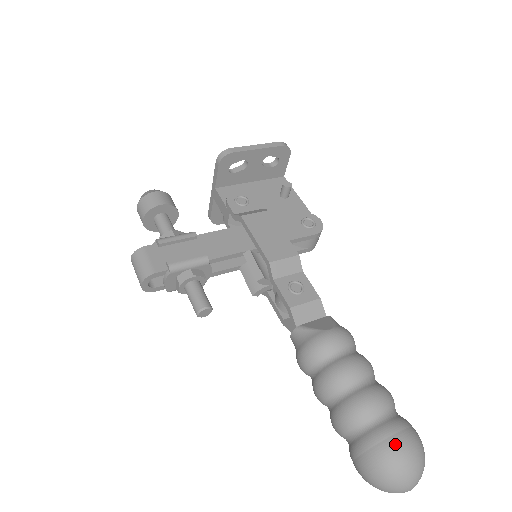
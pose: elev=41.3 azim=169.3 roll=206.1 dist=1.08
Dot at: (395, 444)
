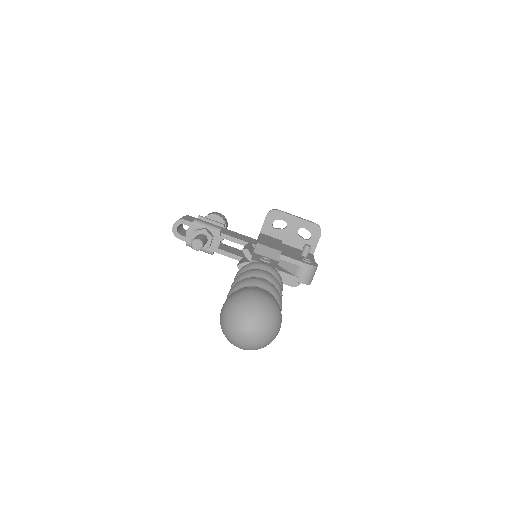
Dot at: (253, 290)
